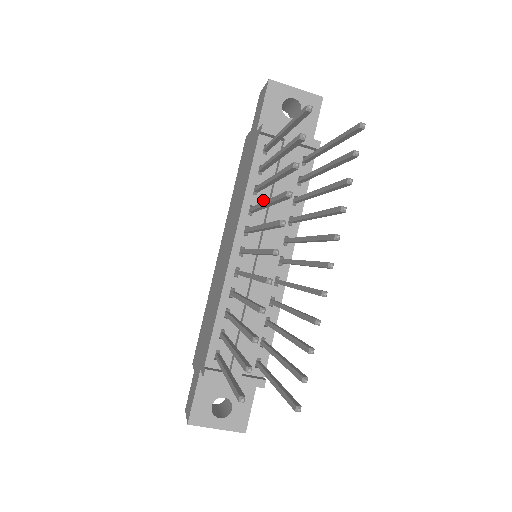
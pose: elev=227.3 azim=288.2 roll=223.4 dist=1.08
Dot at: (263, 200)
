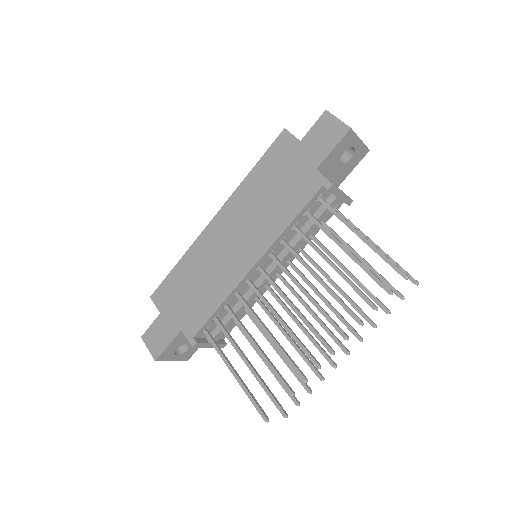
Dot at: (293, 233)
